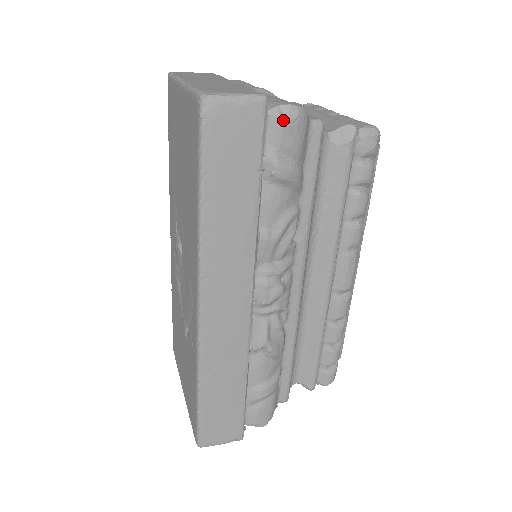
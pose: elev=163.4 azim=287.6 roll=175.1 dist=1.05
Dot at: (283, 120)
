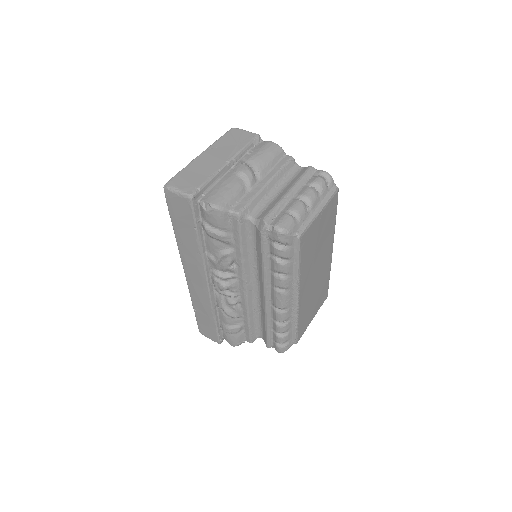
Dot at: (204, 209)
